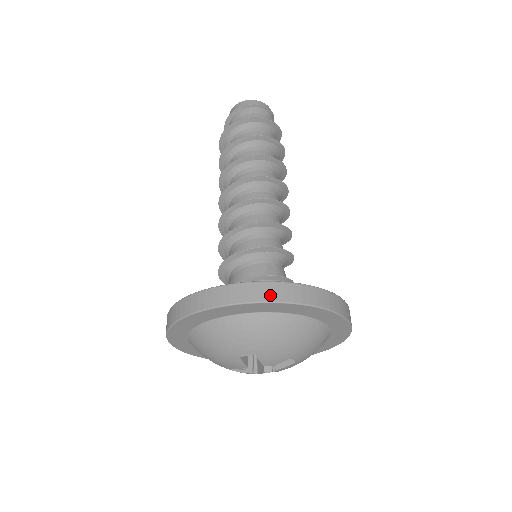
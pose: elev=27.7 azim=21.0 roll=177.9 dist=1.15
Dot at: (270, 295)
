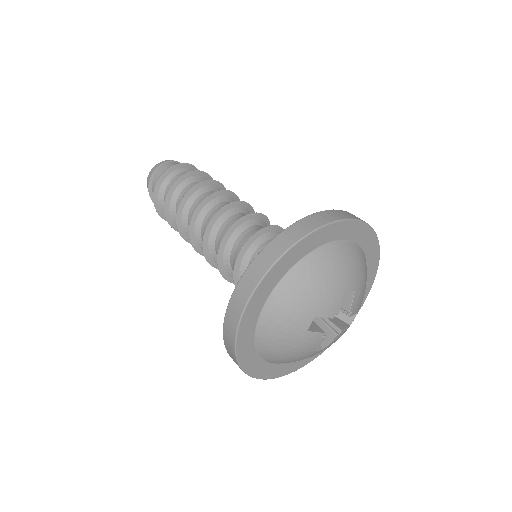
Dot at: (267, 262)
